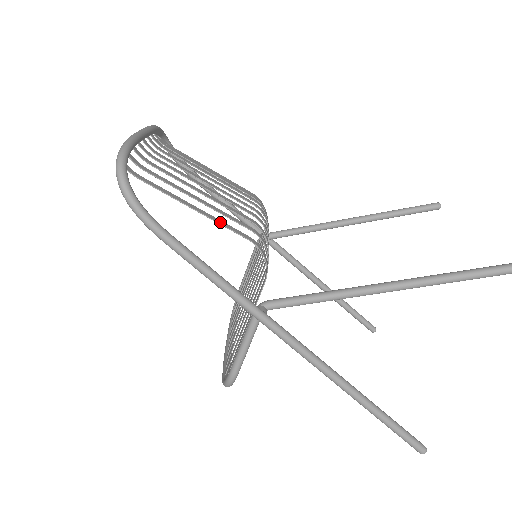
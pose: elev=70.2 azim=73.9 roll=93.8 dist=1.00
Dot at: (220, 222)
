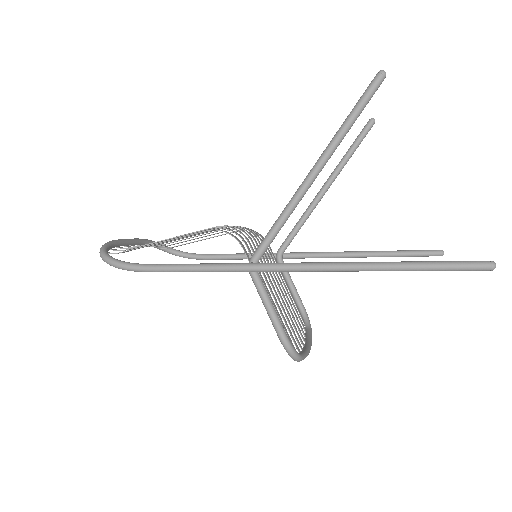
Dot at: (183, 236)
